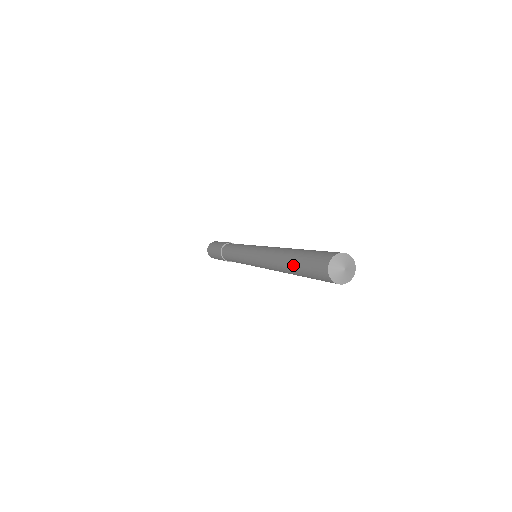
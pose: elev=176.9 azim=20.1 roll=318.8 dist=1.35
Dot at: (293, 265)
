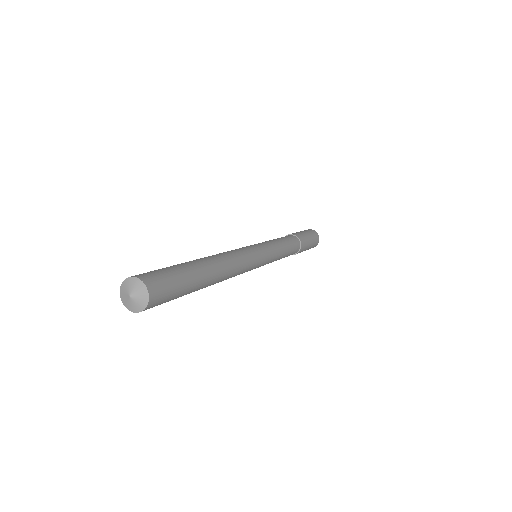
Dot at: occluded
